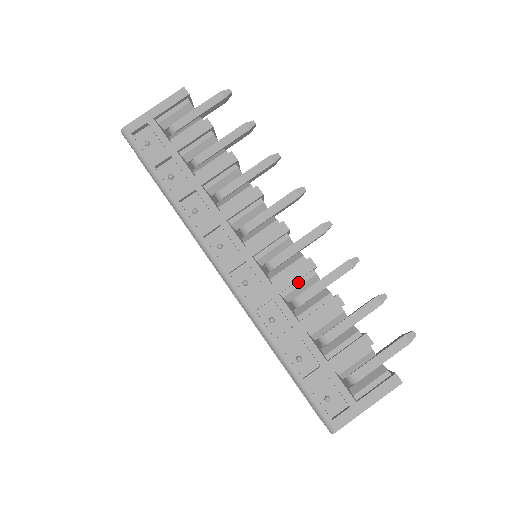
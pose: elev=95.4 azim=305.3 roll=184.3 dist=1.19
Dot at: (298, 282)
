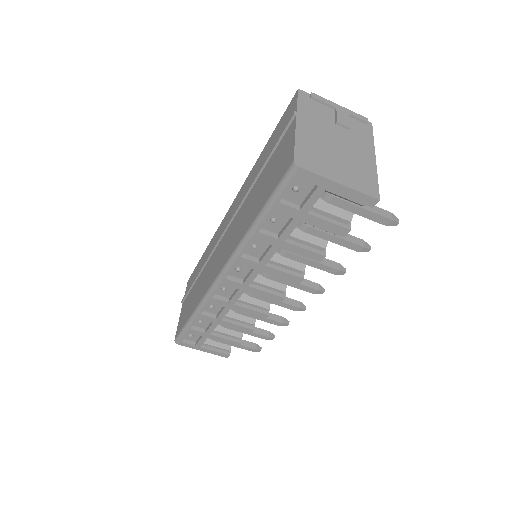
Dot at: occluded
